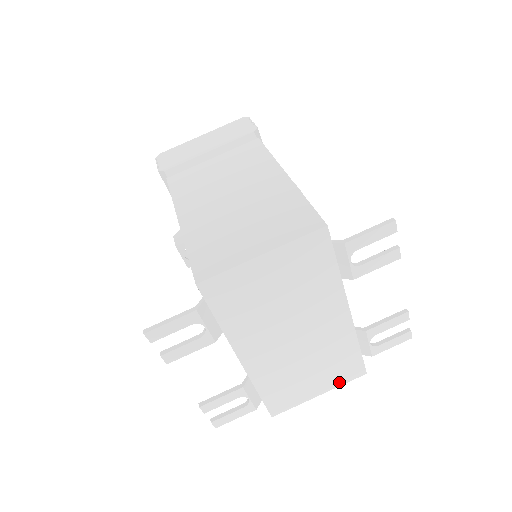
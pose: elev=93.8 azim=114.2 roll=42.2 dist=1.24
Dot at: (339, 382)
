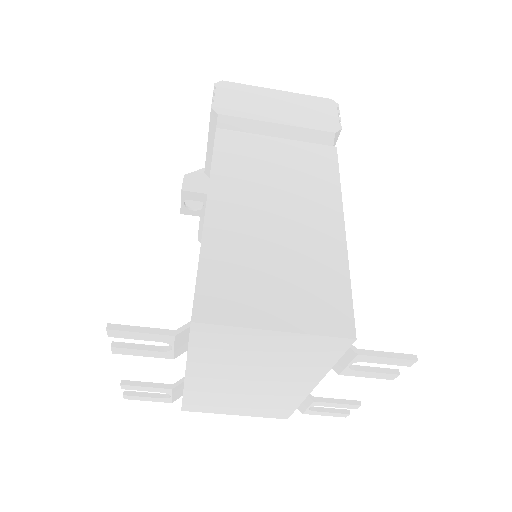
Dot at: (259, 415)
